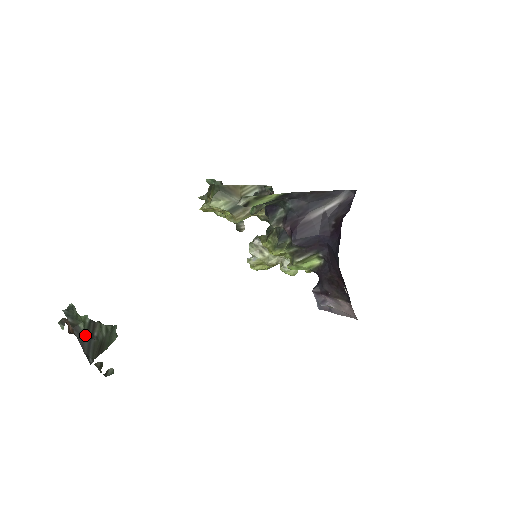
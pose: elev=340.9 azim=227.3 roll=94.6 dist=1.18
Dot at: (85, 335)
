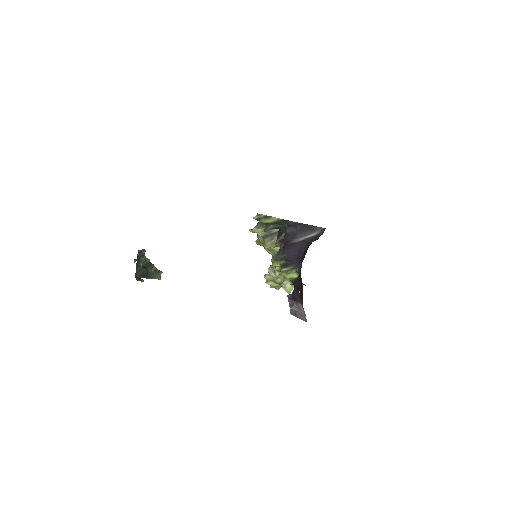
Dot at: (141, 264)
